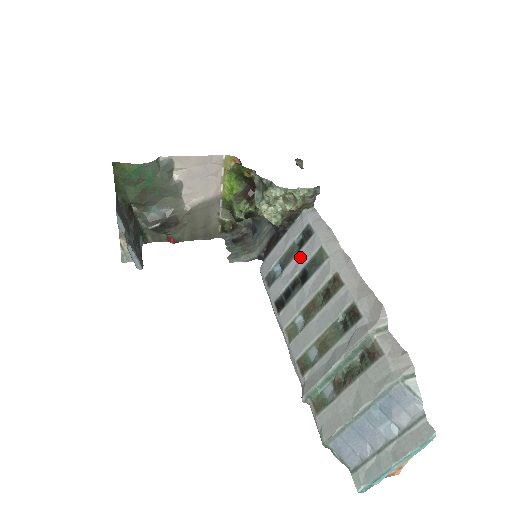
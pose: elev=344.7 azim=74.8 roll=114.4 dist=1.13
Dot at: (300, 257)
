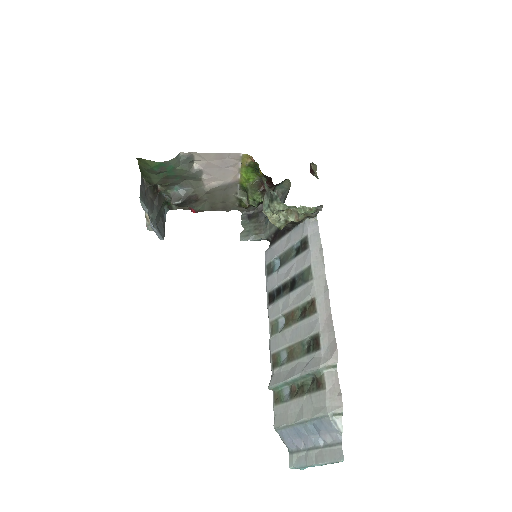
Dot at: (294, 264)
